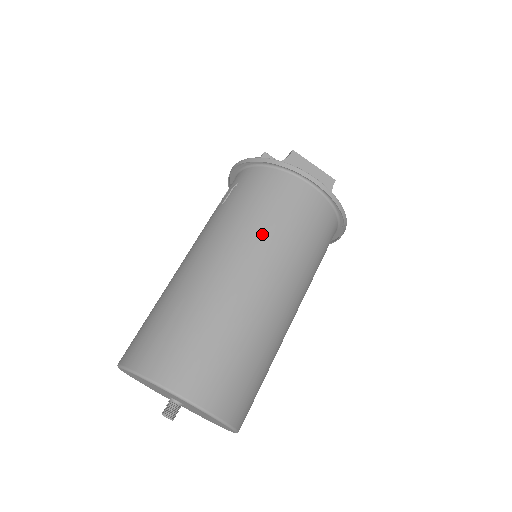
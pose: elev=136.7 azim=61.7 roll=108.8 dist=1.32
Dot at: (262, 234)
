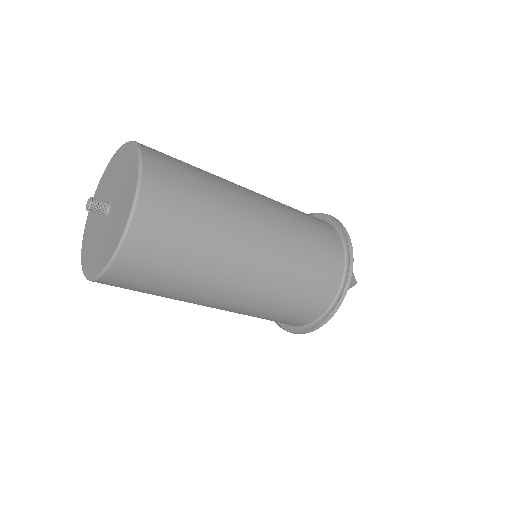
Dot at: (286, 209)
